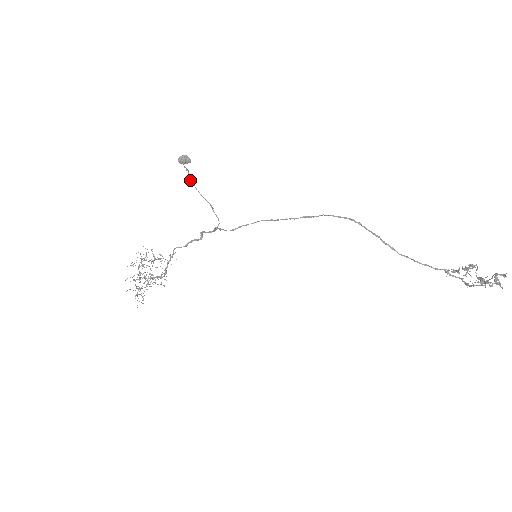
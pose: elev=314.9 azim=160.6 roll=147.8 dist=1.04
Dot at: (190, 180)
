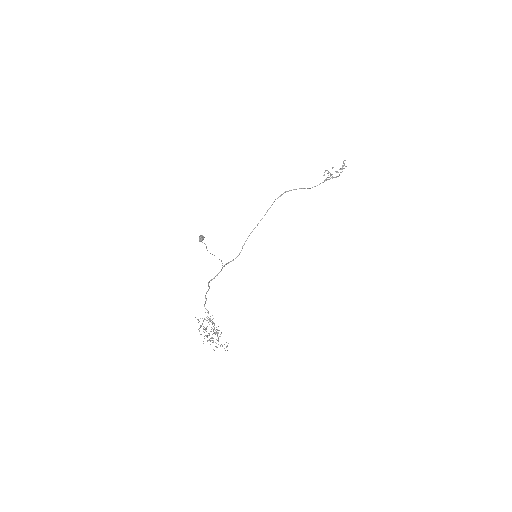
Dot at: (206, 248)
